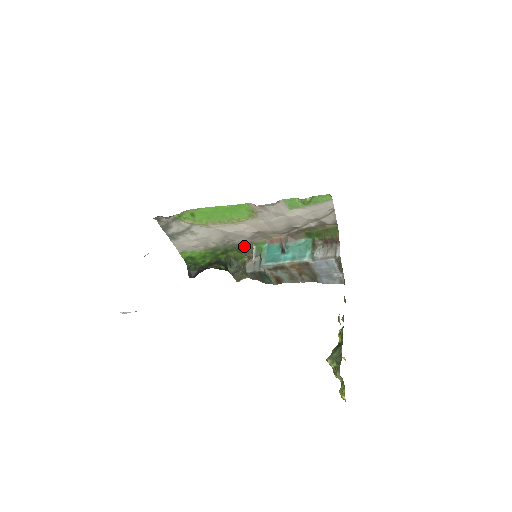
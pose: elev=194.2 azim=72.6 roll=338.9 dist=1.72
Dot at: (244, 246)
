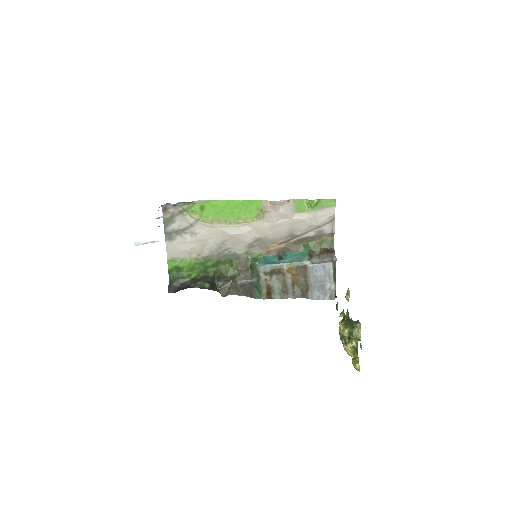
Dot at: (239, 257)
